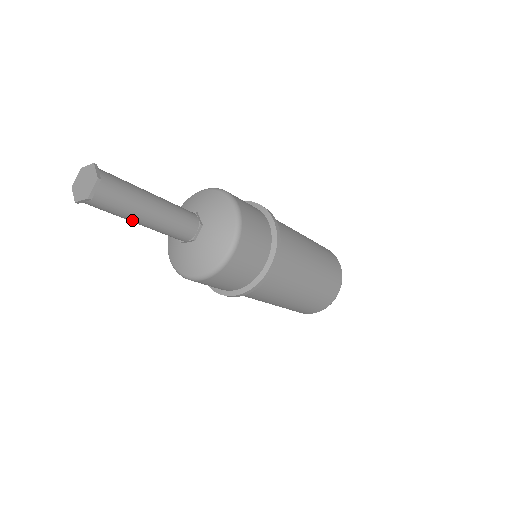
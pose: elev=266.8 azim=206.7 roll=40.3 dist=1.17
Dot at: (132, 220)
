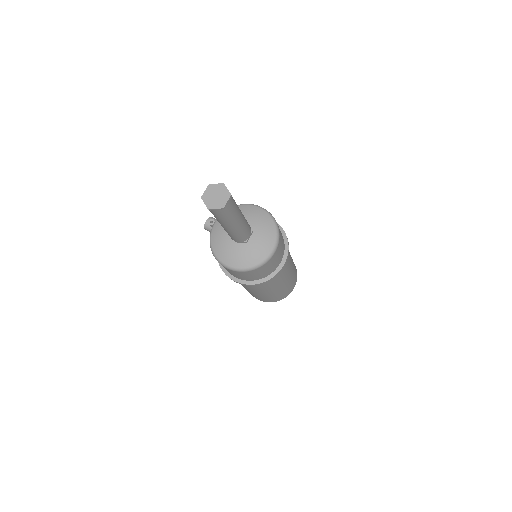
Dot at: (227, 225)
